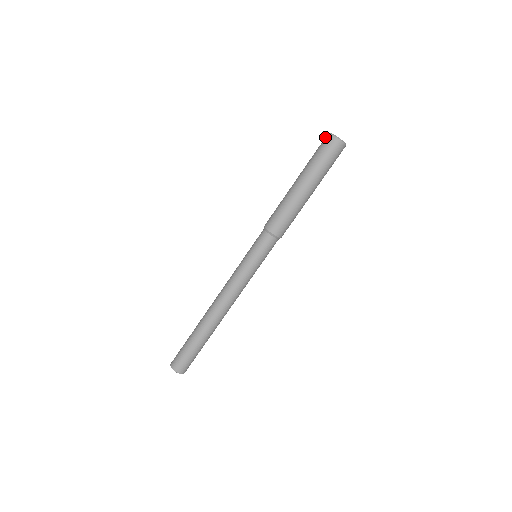
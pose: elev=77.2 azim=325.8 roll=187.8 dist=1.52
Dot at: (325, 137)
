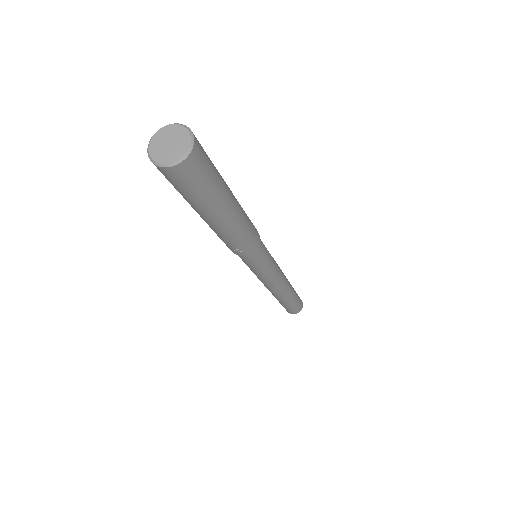
Dot at: occluded
